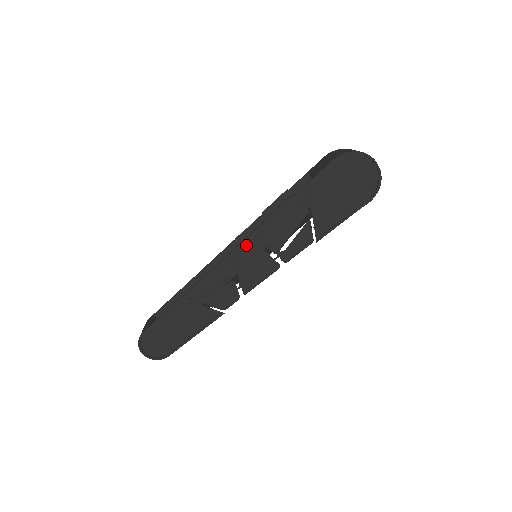
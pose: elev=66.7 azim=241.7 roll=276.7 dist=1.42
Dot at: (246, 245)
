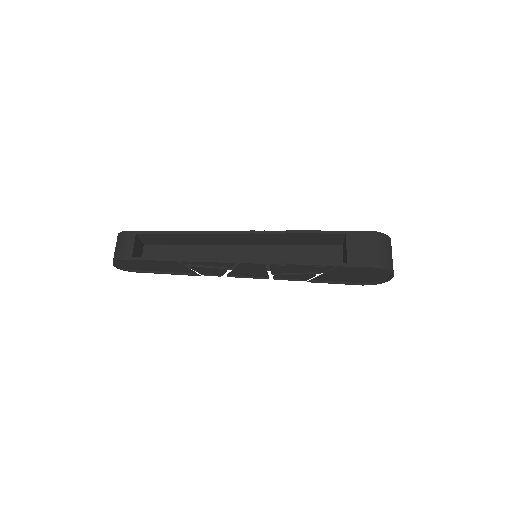
Dot at: (257, 263)
